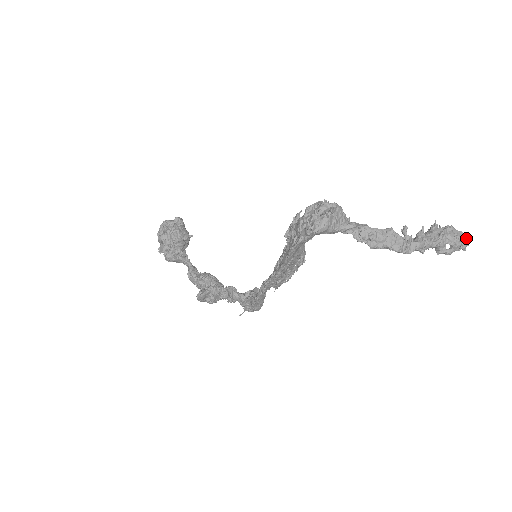
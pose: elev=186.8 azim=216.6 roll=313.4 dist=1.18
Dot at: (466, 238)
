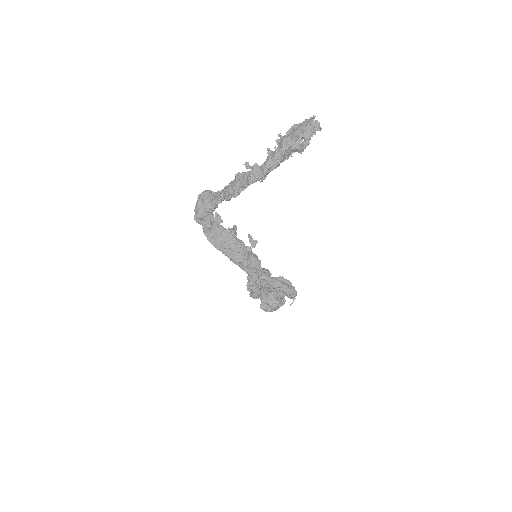
Dot at: (310, 121)
